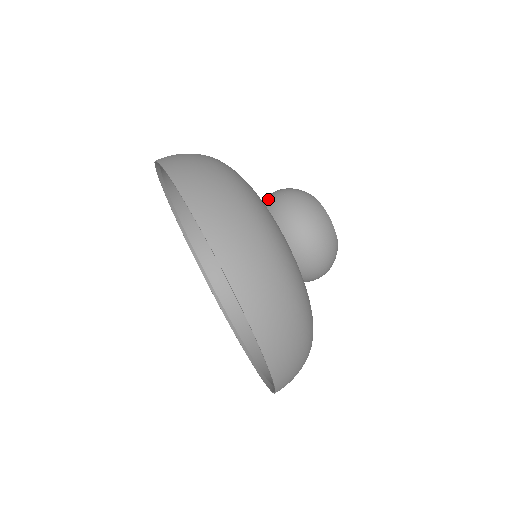
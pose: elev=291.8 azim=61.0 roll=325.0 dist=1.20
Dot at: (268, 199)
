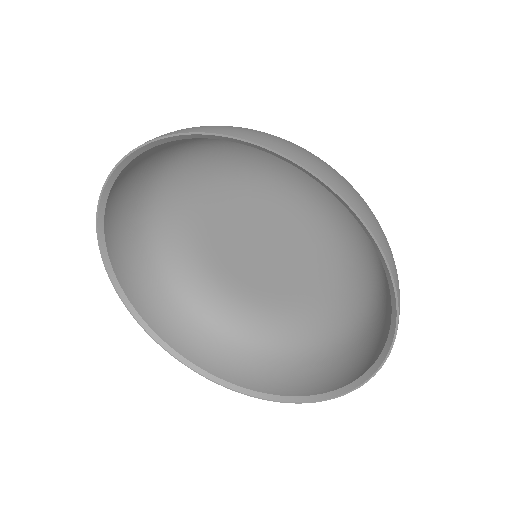
Dot at: occluded
